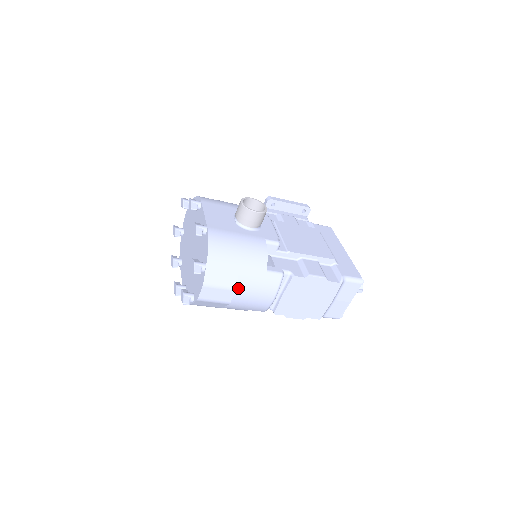
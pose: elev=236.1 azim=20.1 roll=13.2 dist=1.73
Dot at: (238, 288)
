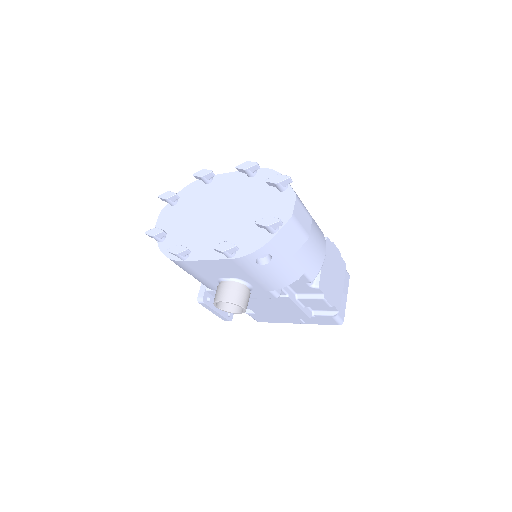
Dot at: occluded
